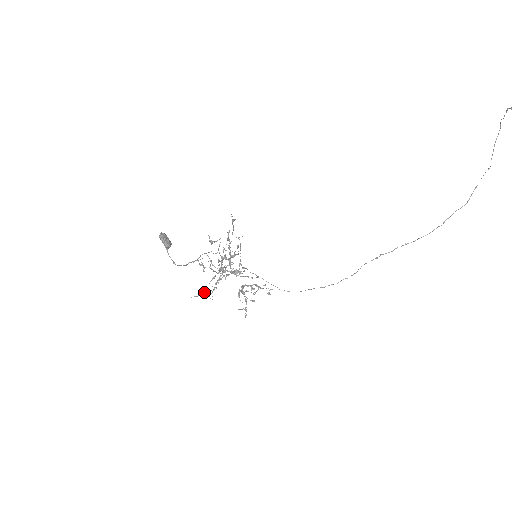
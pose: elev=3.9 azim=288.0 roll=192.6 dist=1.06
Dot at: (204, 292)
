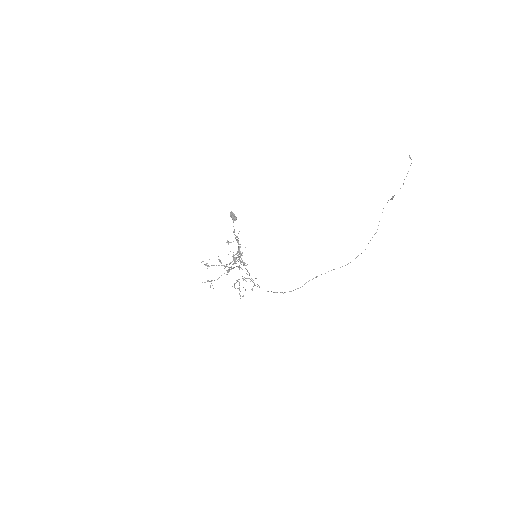
Dot at: (209, 281)
